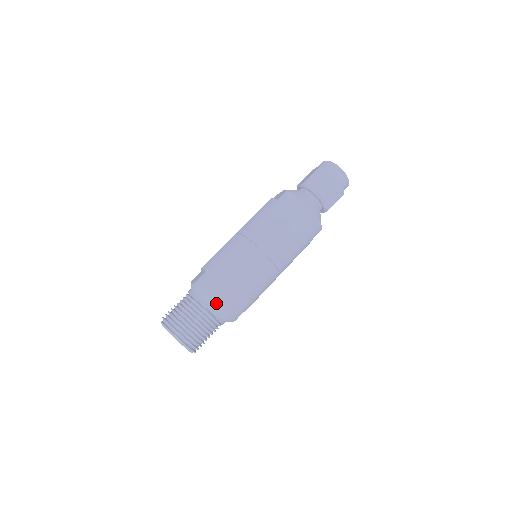
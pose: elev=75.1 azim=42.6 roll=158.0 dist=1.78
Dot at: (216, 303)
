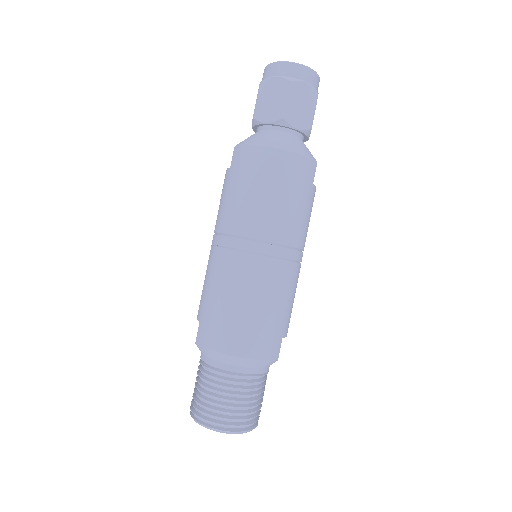
Dot at: (232, 358)
